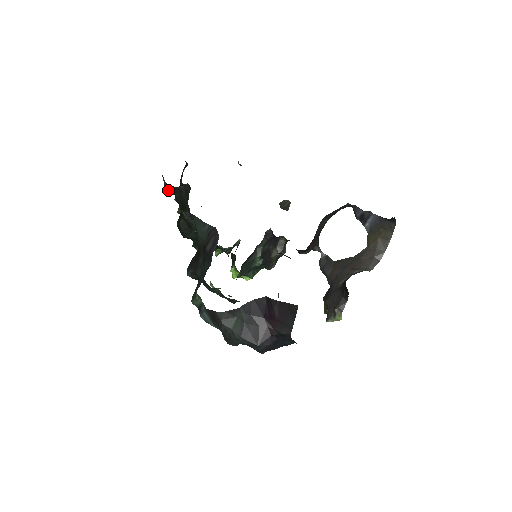
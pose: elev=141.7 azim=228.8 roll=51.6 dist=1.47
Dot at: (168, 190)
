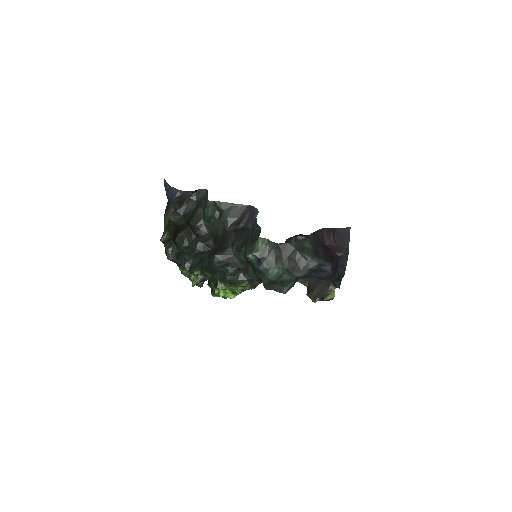
Dot at: (177, 200)
